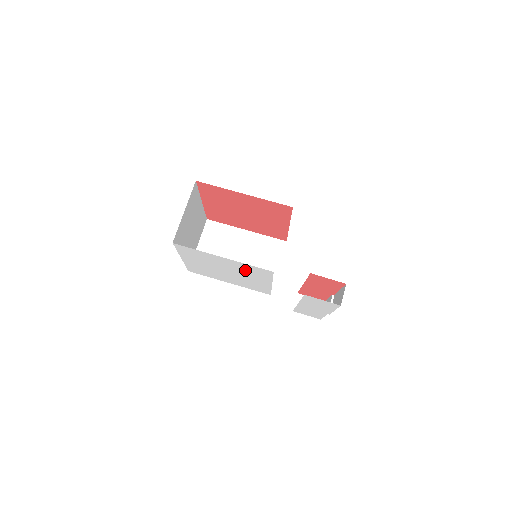
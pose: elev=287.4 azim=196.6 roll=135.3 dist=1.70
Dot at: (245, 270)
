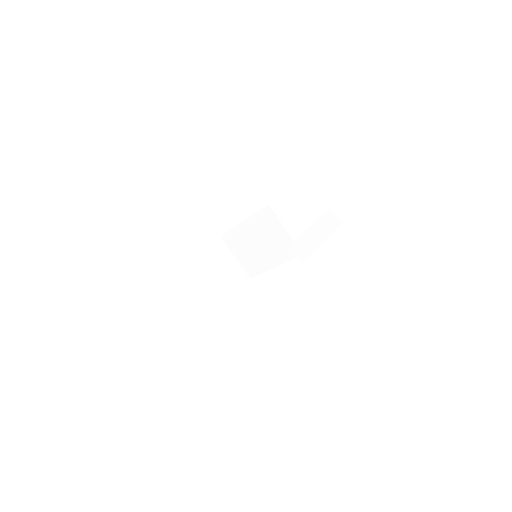
Dot at: occluded
